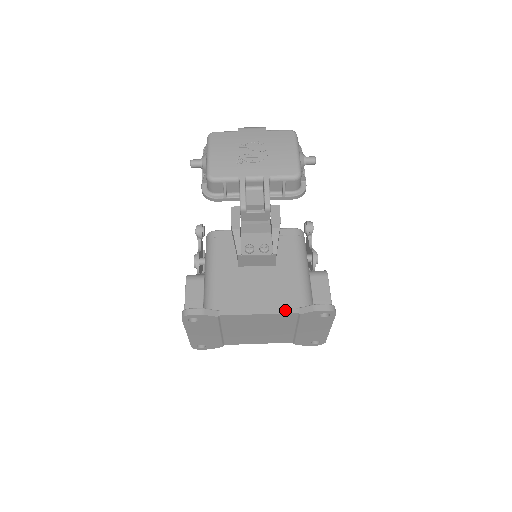
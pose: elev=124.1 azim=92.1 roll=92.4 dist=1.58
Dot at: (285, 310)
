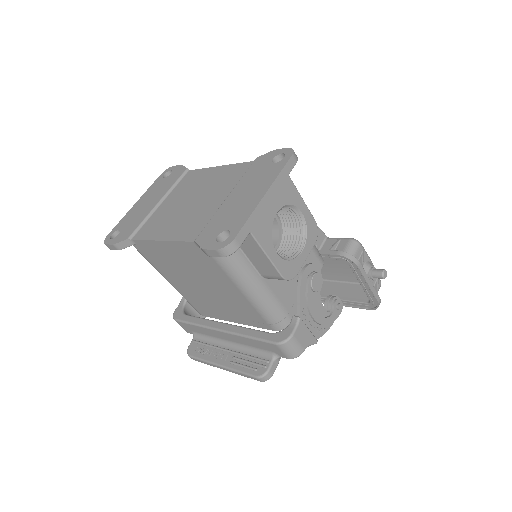
Dot at: occluded
